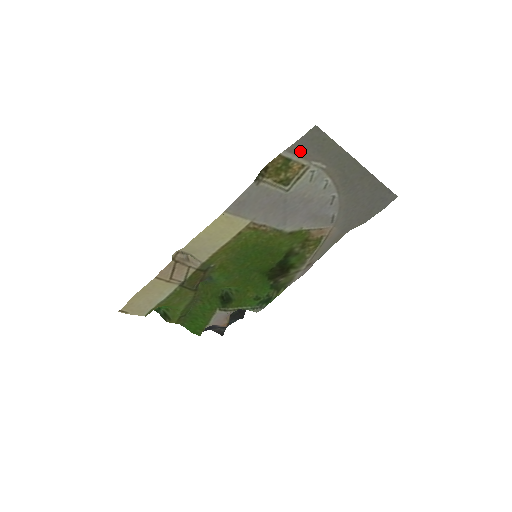
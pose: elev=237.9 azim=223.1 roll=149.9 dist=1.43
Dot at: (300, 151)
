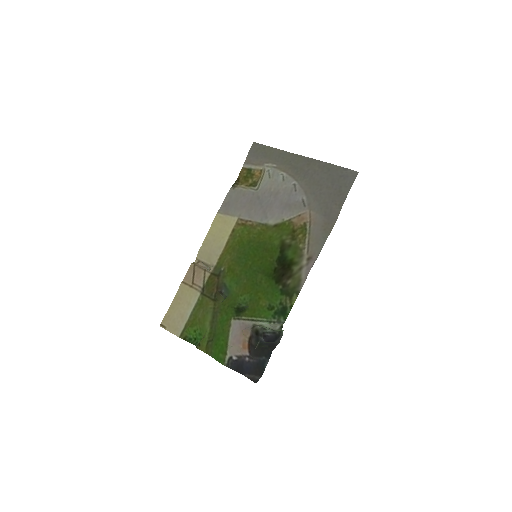
Dot at: (254, 161)
